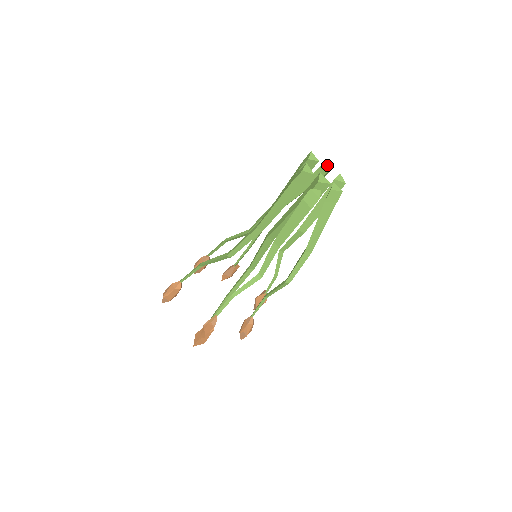
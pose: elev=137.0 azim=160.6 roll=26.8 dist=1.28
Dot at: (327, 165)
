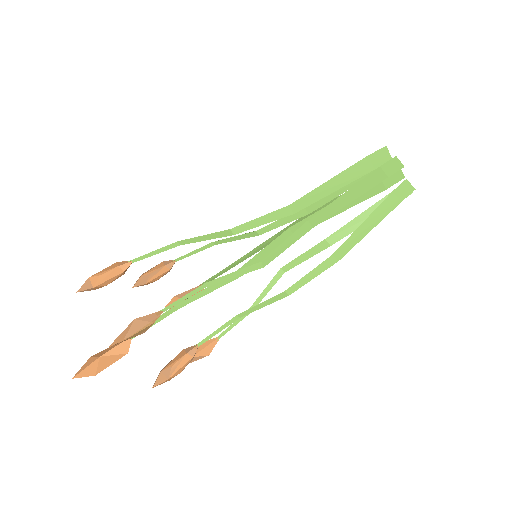
Dot at: occluded
